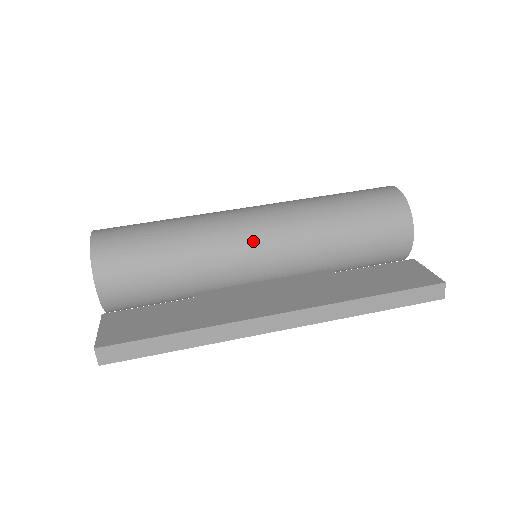
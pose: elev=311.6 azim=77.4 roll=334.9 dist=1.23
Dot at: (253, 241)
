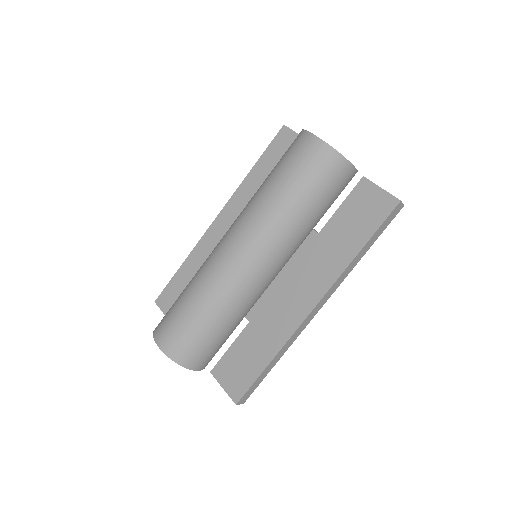
Dot at: (258, 273)
